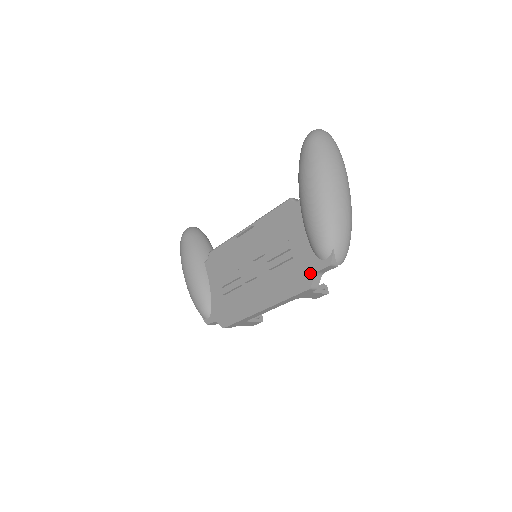
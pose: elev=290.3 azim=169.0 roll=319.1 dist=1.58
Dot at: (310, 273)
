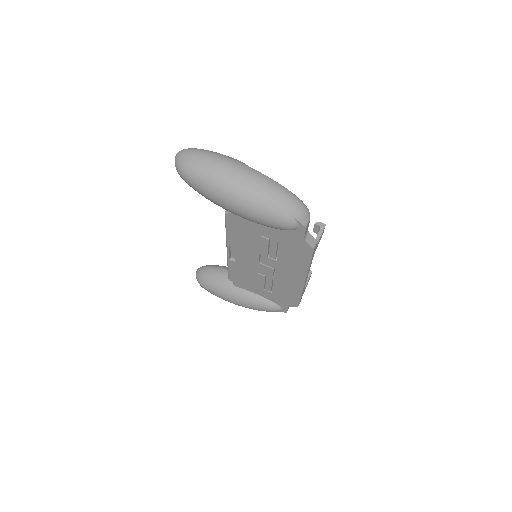
Dot at: (301, 242)
